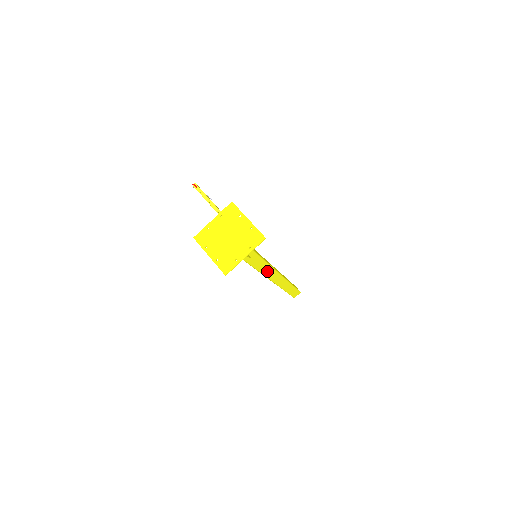
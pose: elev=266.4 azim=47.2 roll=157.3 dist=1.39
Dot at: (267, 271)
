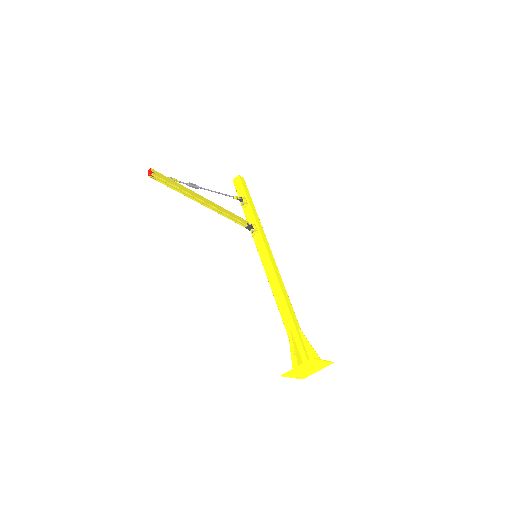
Dot at: occluded
